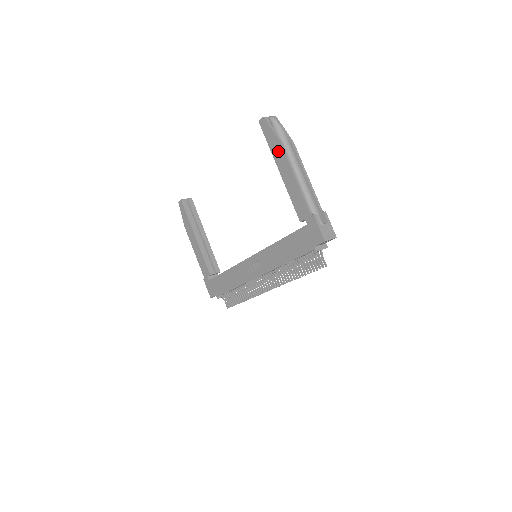
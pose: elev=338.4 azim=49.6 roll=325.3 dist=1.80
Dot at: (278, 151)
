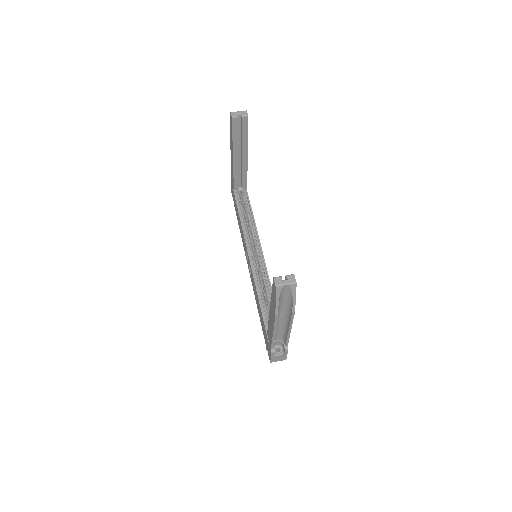
Dot at: (273, 309)
